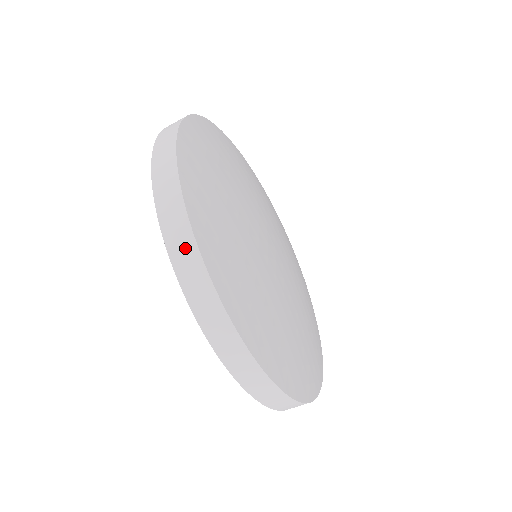
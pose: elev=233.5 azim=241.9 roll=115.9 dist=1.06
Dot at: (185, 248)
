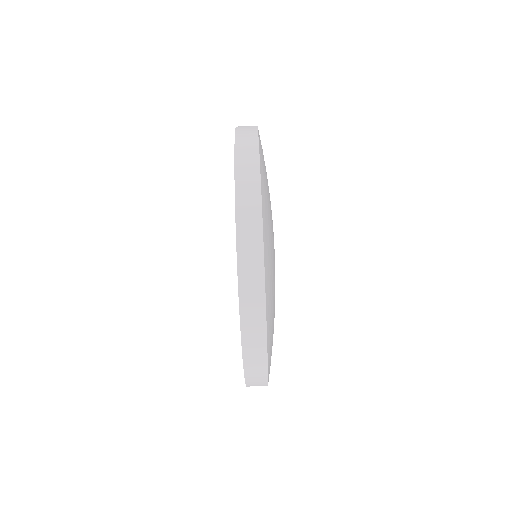
Dot at: (249, 148)
